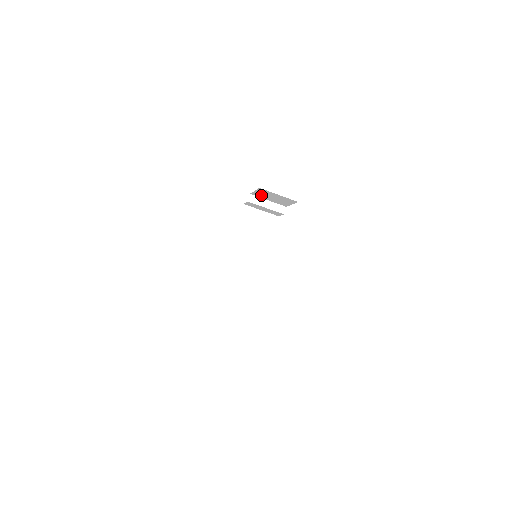
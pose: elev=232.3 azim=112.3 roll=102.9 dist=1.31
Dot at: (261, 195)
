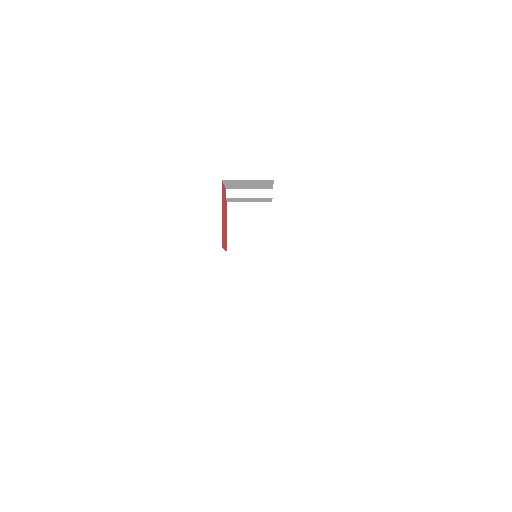
Dot at: (236, 186)
